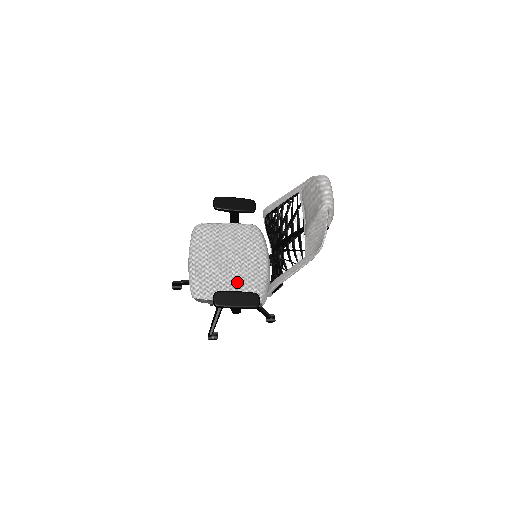
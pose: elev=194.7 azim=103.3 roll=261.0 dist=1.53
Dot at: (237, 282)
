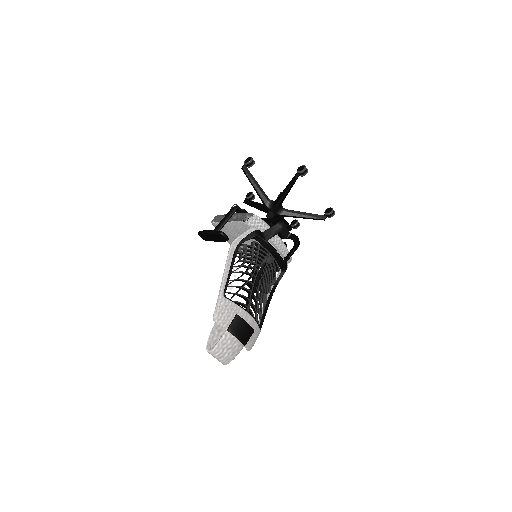
Dot at: occluded
